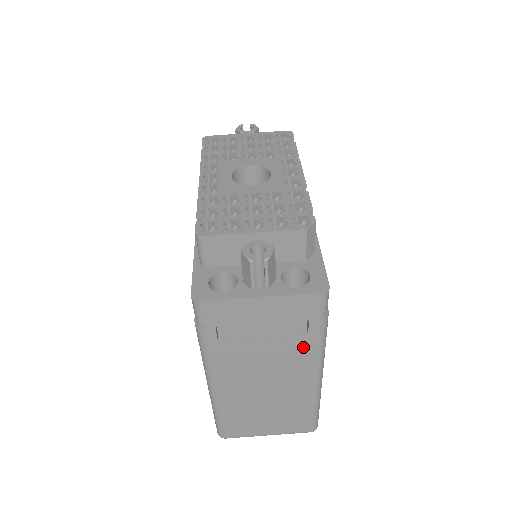
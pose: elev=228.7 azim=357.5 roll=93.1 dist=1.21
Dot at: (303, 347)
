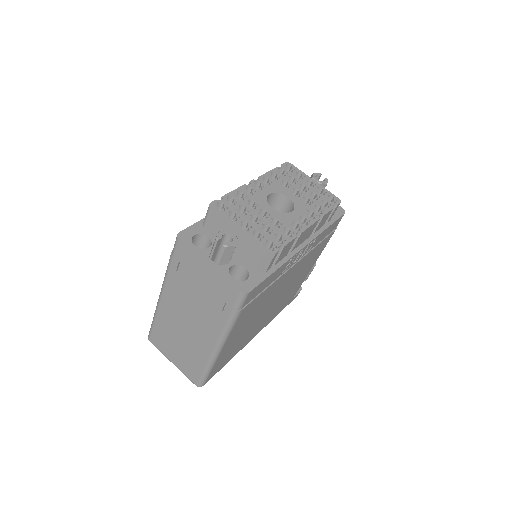
Dot at: (216, 318)
